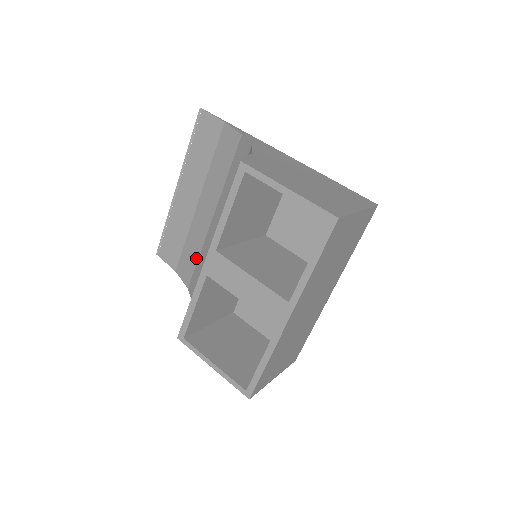
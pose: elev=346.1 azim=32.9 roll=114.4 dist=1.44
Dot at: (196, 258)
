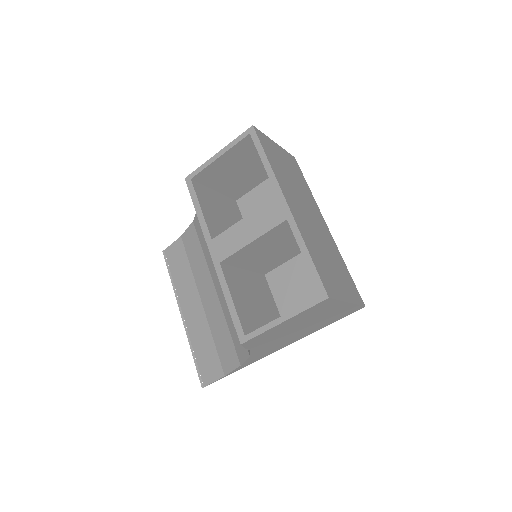
Dot at: (227, 332)
